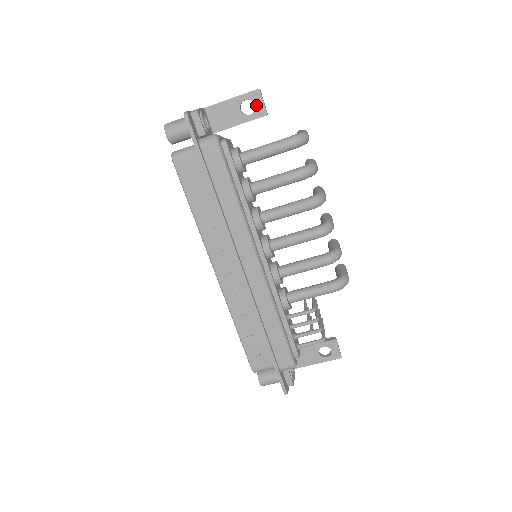
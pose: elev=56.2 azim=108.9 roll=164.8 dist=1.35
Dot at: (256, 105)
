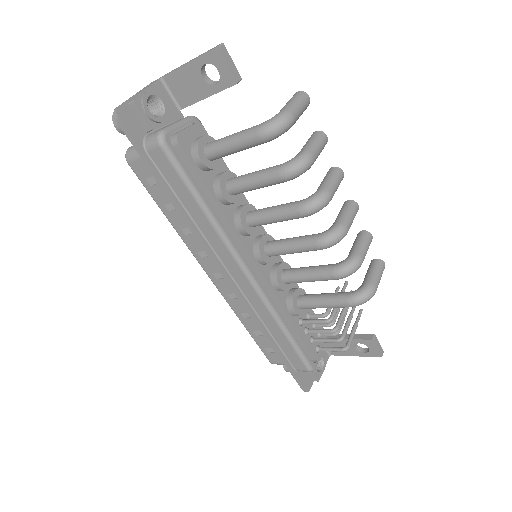
Dot at: (220, 70)
